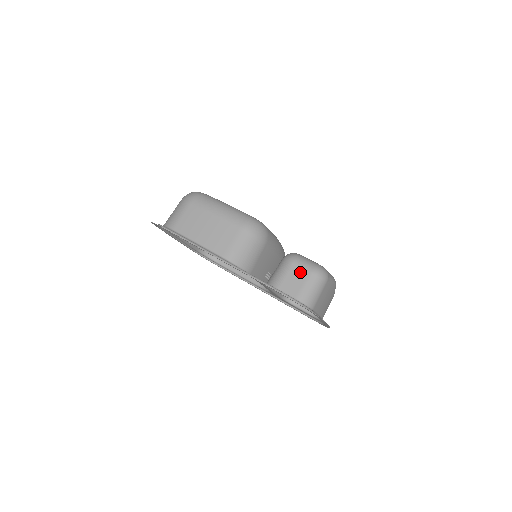
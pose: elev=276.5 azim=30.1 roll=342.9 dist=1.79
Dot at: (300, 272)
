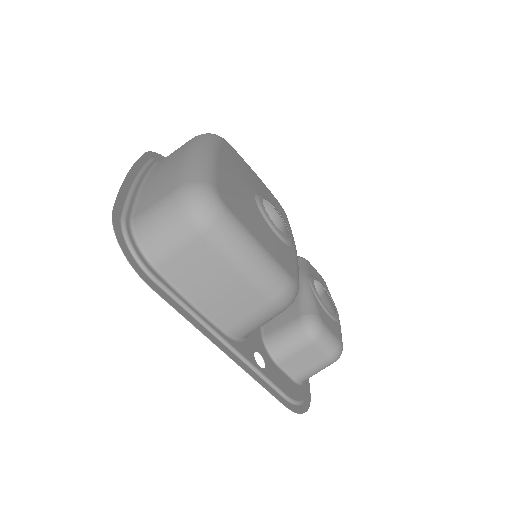
Dot at: (315, 356)
